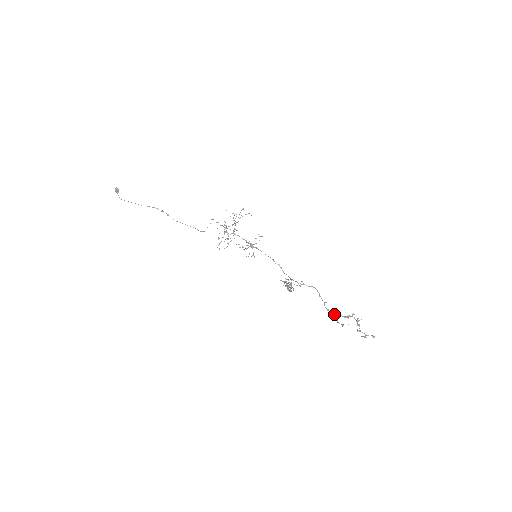
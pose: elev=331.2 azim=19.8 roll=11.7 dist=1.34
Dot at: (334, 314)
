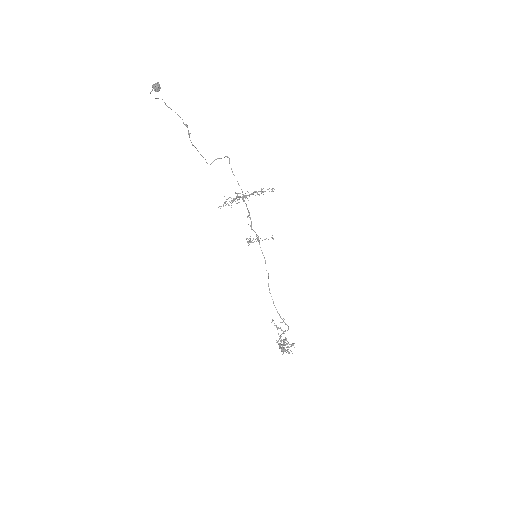
Dot at: occluded
